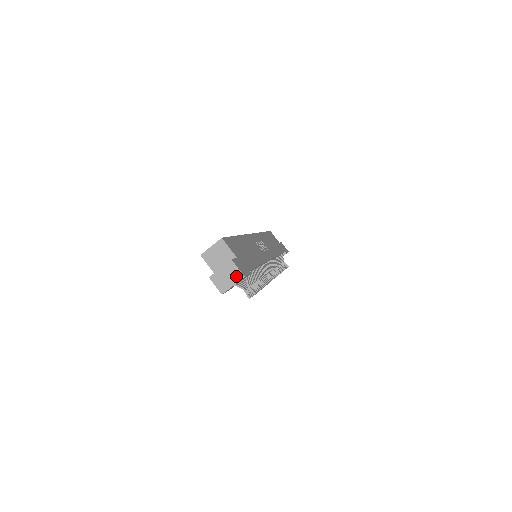
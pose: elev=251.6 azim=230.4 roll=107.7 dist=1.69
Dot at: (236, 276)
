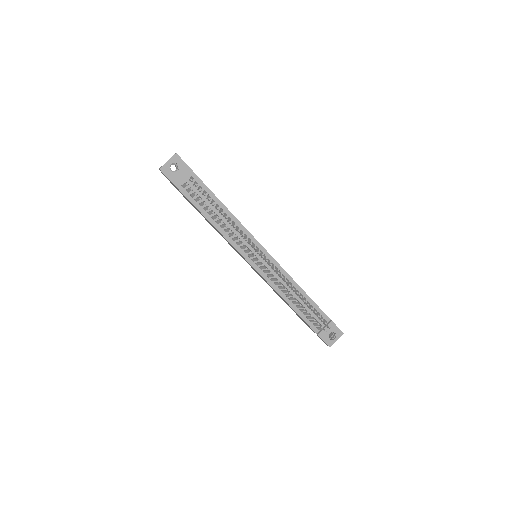
Dot at: (172, 157)
